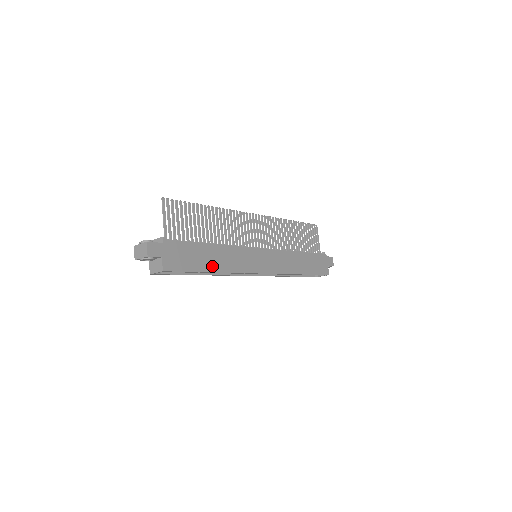
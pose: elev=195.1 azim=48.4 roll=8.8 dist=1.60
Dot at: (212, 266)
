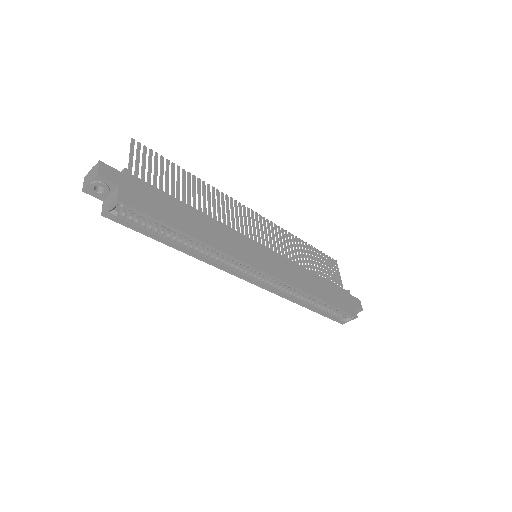
Dot at: (191, 230)
